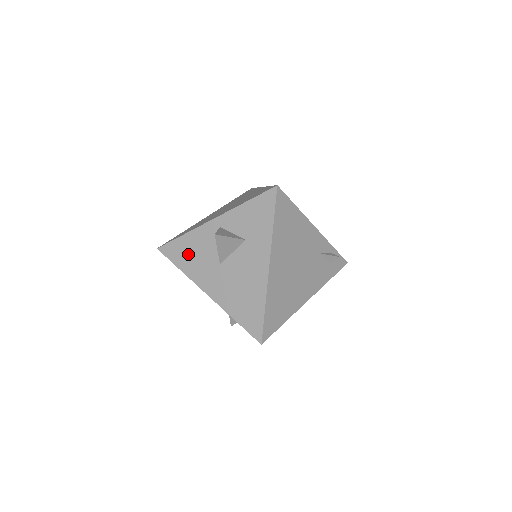
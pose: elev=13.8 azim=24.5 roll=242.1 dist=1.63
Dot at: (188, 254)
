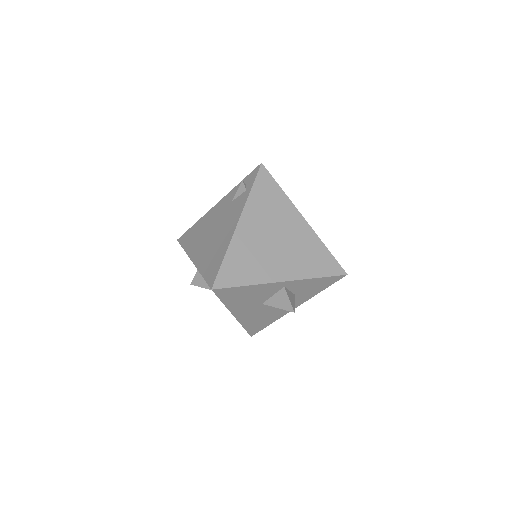
Dot at: (241, 296)
